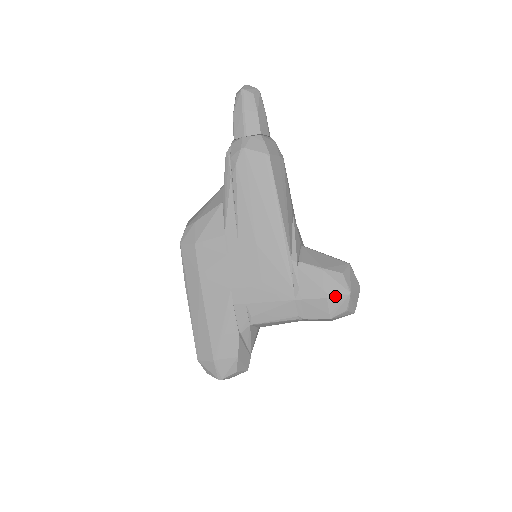
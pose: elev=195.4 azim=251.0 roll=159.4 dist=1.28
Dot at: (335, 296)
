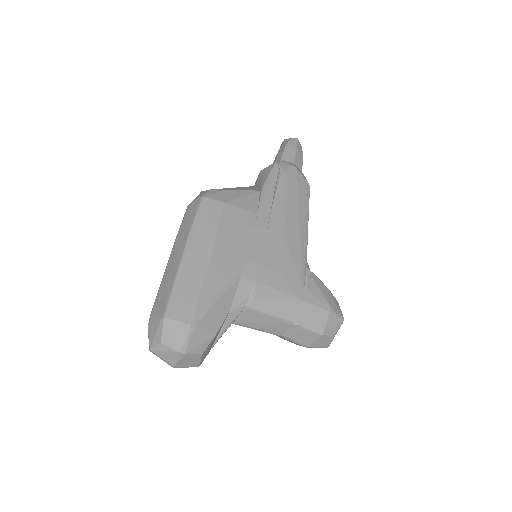
Dot at: (335, 314)
